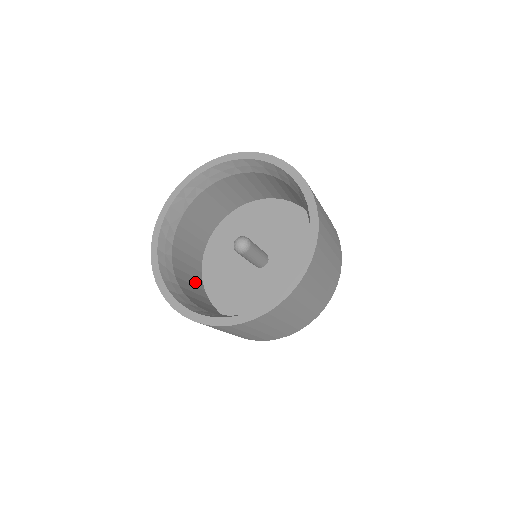
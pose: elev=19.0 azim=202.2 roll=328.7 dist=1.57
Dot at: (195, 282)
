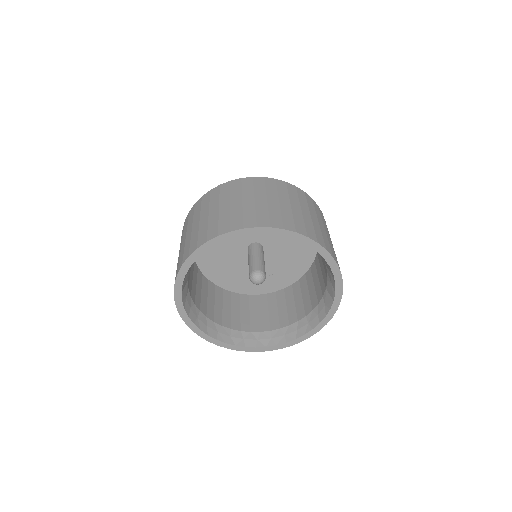
Dot at: (211, 293)
